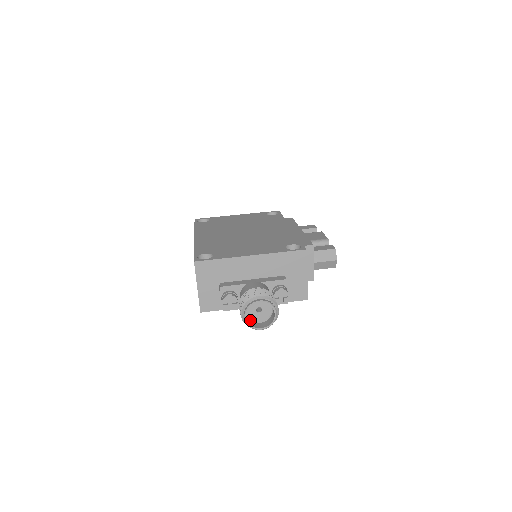
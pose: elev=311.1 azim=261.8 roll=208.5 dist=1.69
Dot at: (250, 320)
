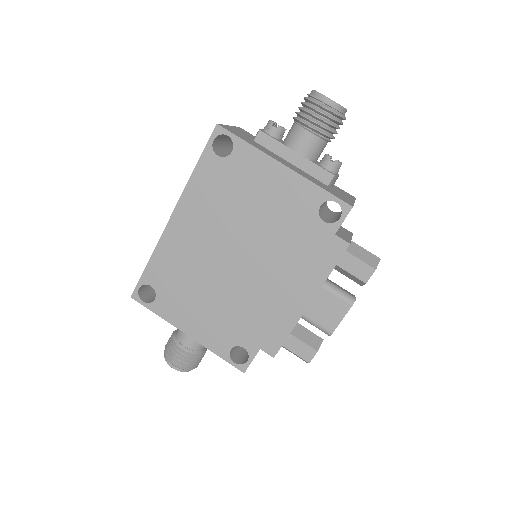
Dot at: occluded
